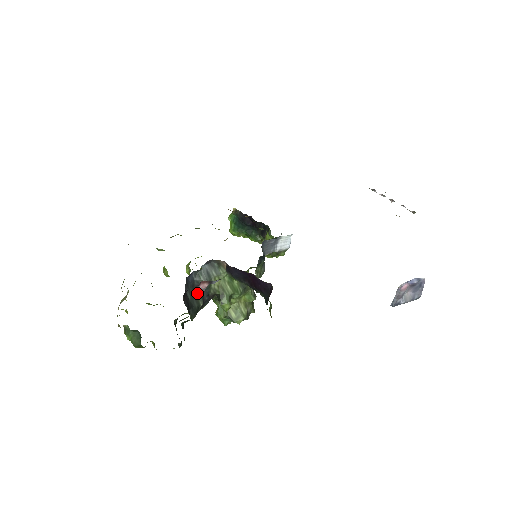
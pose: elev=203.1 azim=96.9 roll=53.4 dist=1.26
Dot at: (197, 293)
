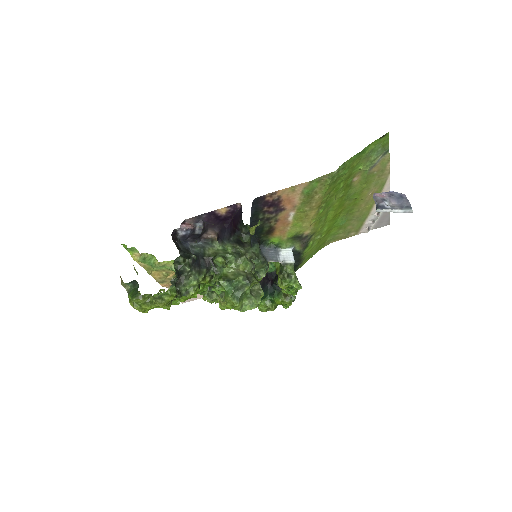
Dot at: occluded
